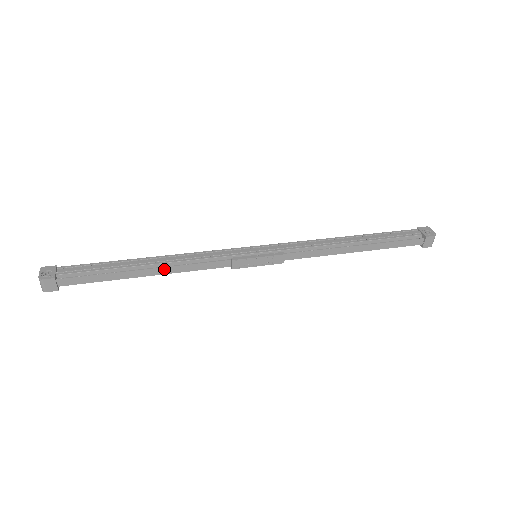
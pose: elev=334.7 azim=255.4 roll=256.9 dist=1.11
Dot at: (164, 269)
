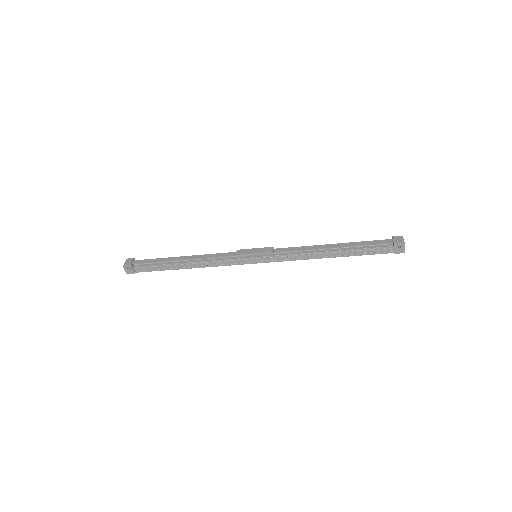
Dot at: (194, 257)
